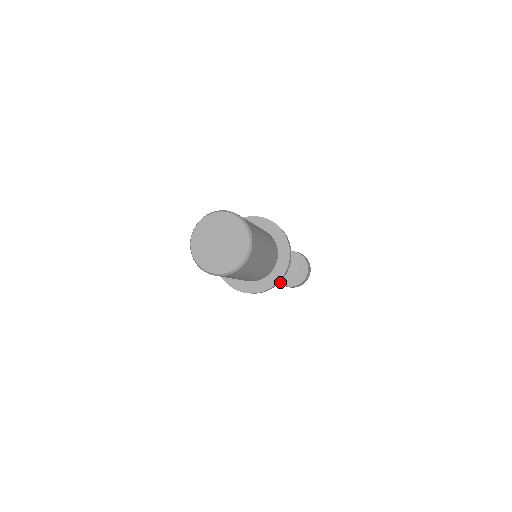
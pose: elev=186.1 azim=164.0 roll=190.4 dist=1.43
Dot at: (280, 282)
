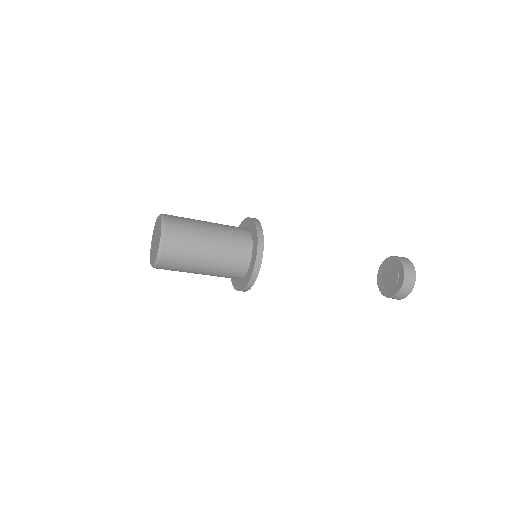
Dot at: (384, 295)
